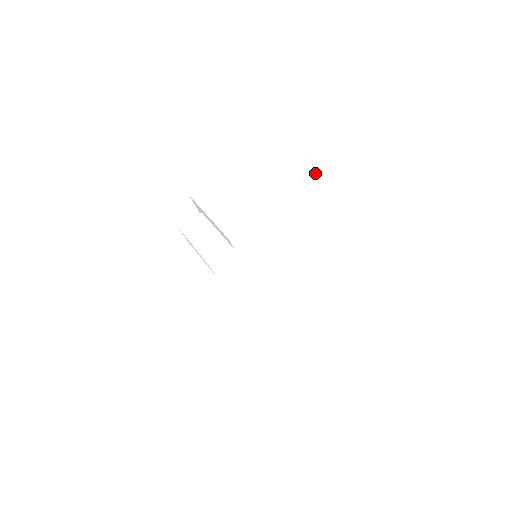
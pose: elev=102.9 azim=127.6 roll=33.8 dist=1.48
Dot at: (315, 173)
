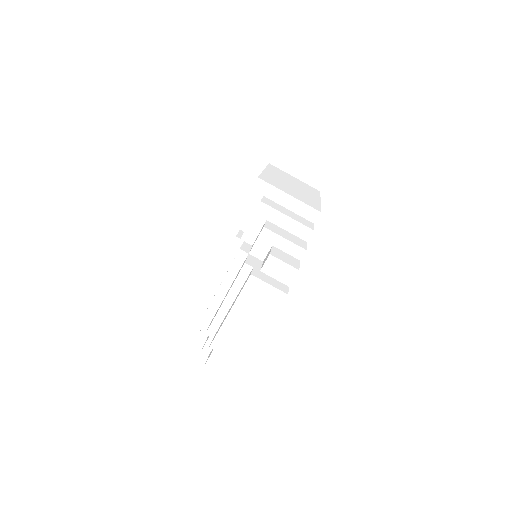
Dot at: (319, 193)
